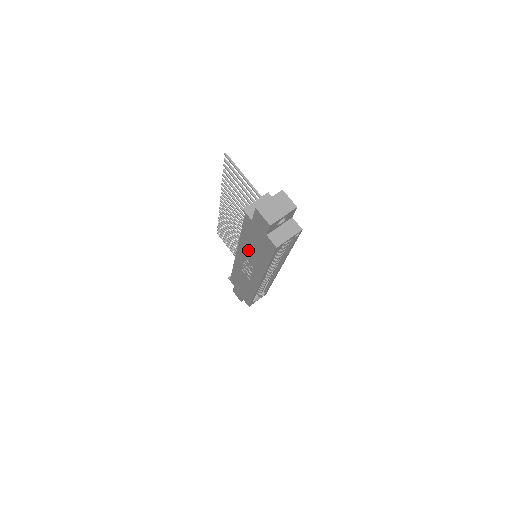
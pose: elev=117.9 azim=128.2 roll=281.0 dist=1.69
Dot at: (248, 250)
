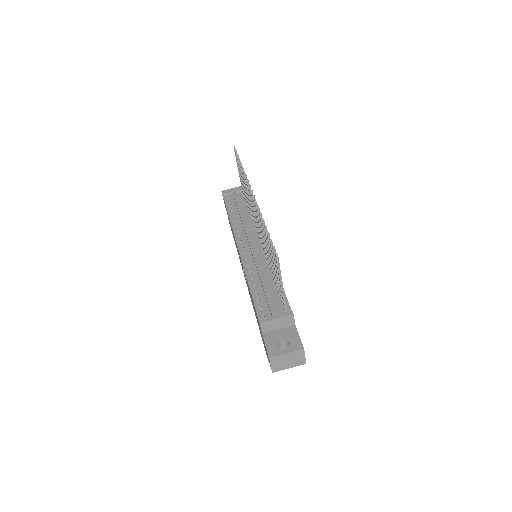
Dot at: occluded
